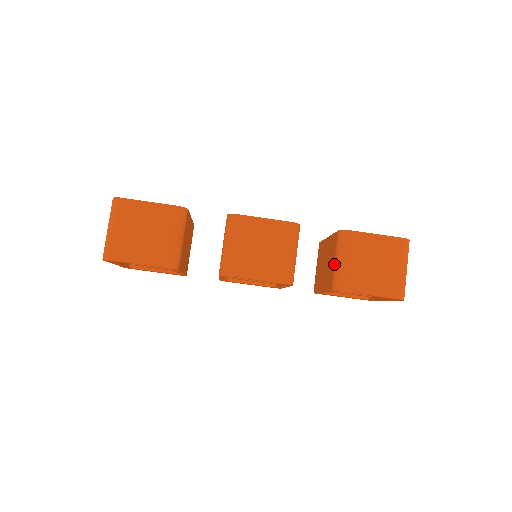
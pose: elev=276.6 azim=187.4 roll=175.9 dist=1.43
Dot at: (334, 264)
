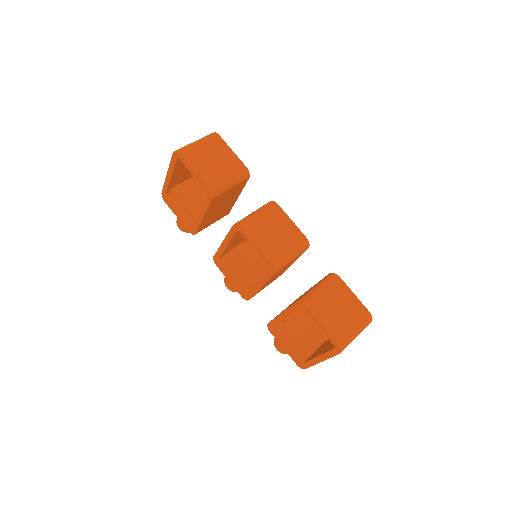
Dot at: (311, 288)
